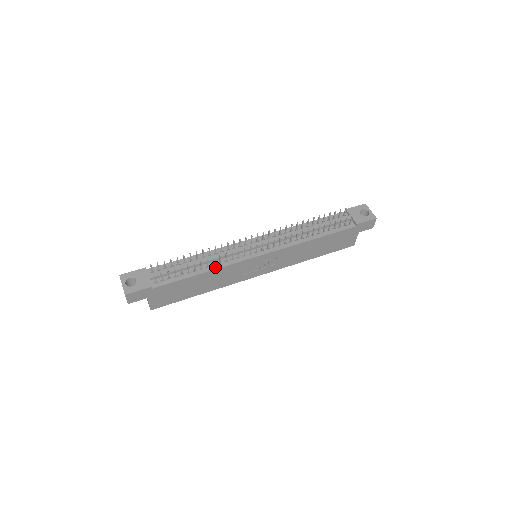
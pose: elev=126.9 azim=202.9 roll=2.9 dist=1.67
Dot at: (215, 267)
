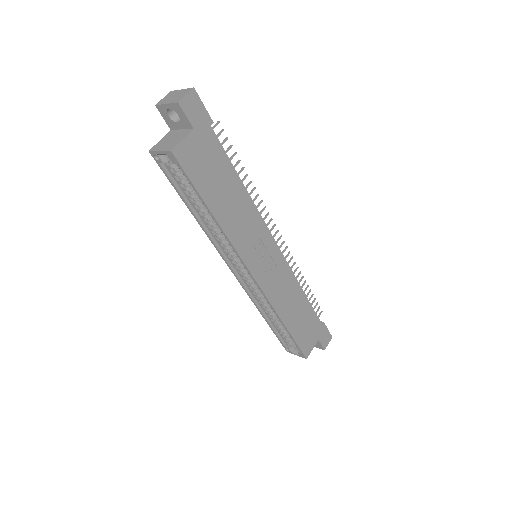
Dot at: (249, 198)
